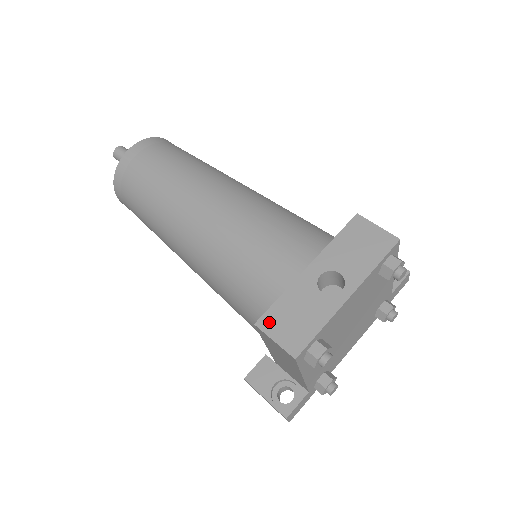
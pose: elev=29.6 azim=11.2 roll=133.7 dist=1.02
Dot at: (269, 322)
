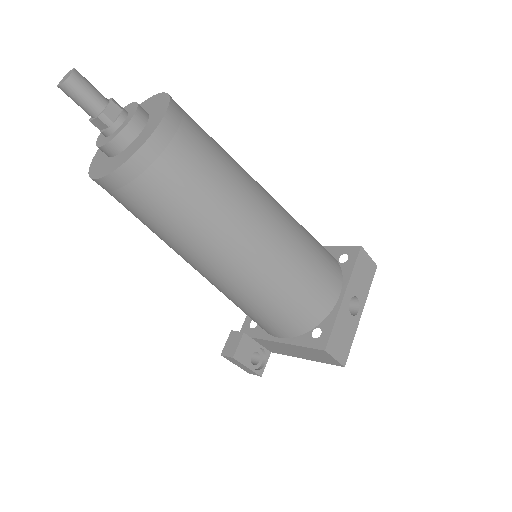
Dot at: (332, 346)
